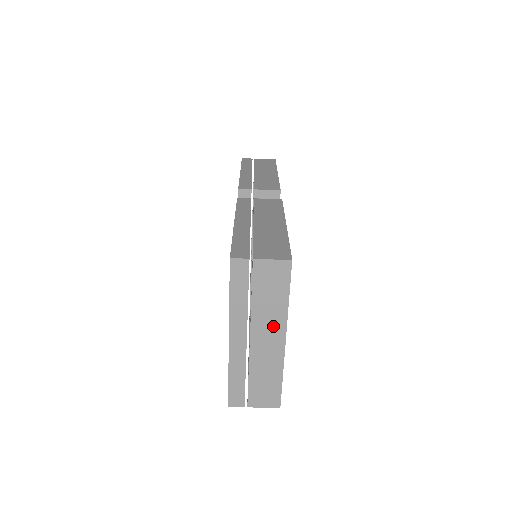
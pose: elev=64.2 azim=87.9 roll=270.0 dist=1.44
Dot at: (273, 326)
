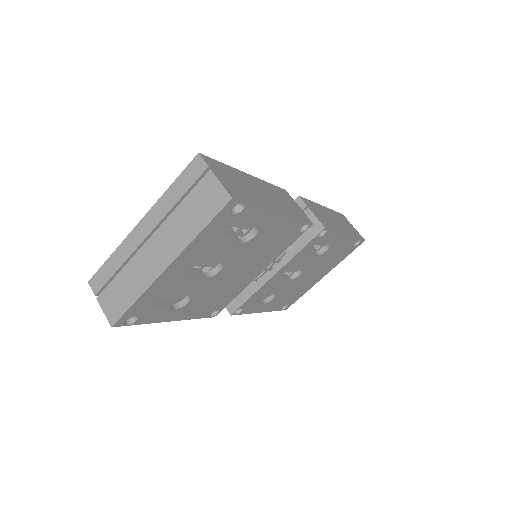
Dot at: (172, 244)
